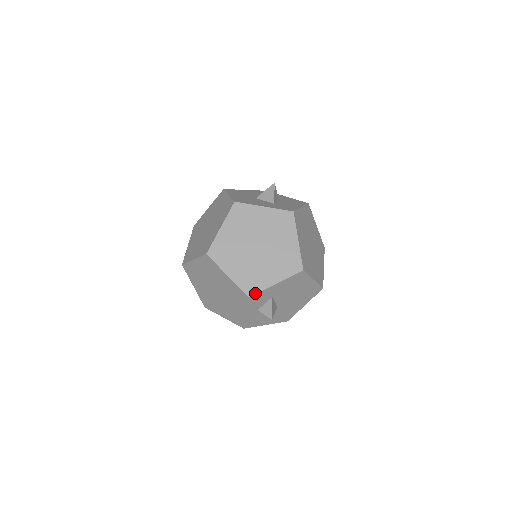
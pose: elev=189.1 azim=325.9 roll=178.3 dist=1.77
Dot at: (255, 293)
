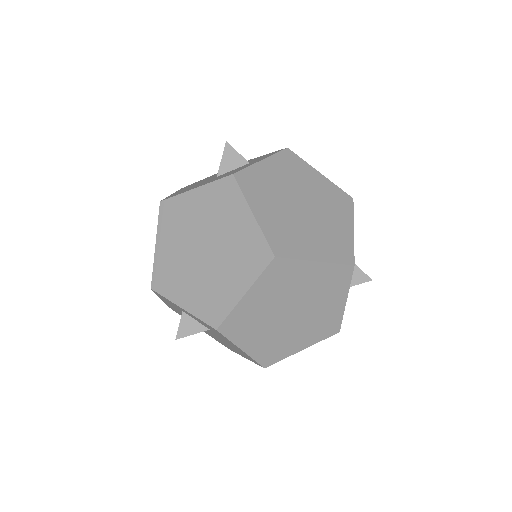
Dot at: (353, 256)
